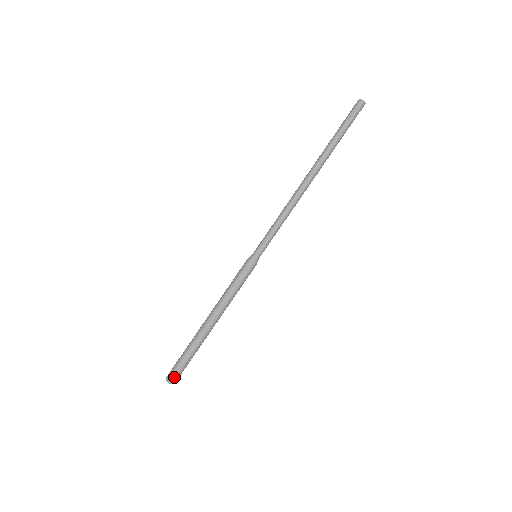
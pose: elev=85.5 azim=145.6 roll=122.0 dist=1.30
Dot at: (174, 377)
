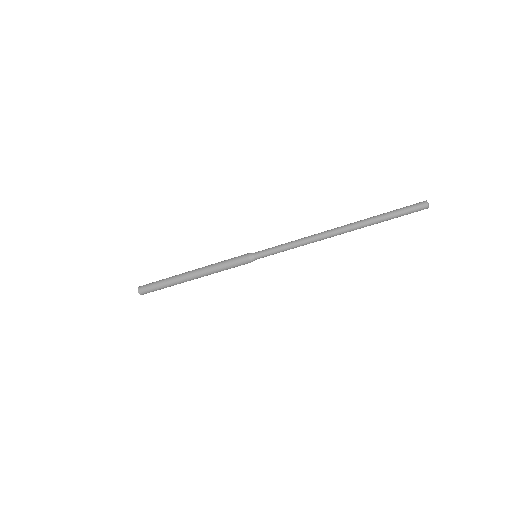
Dot at: (144, 292)
